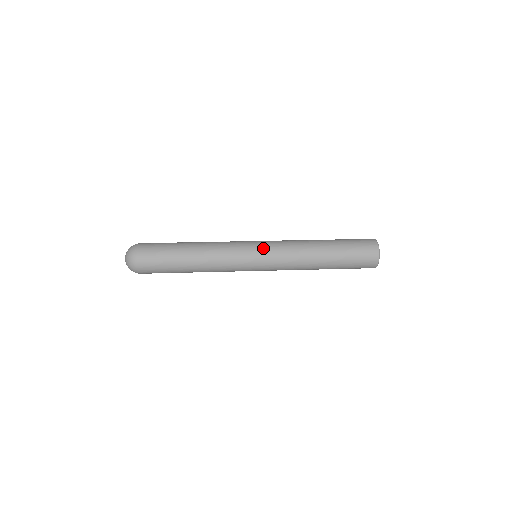
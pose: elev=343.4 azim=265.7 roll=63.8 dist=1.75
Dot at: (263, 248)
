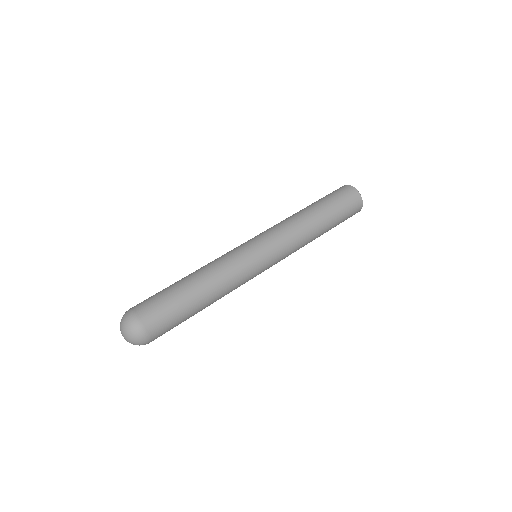
Dot at: (273, 264)
